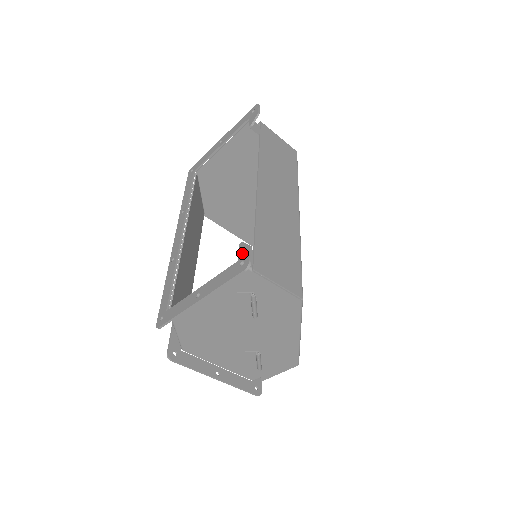
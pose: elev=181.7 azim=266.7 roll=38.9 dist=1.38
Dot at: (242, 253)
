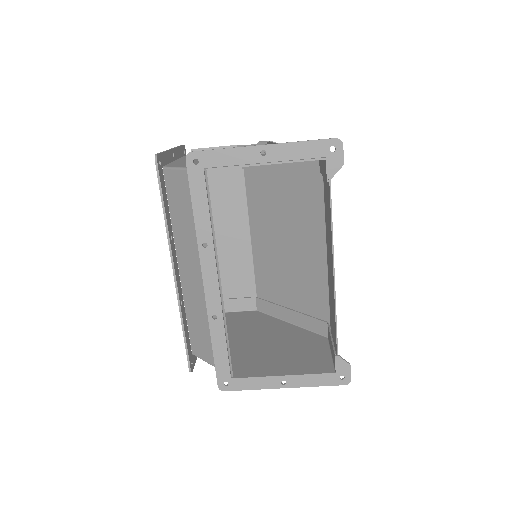
Dot at: (341, 368)
